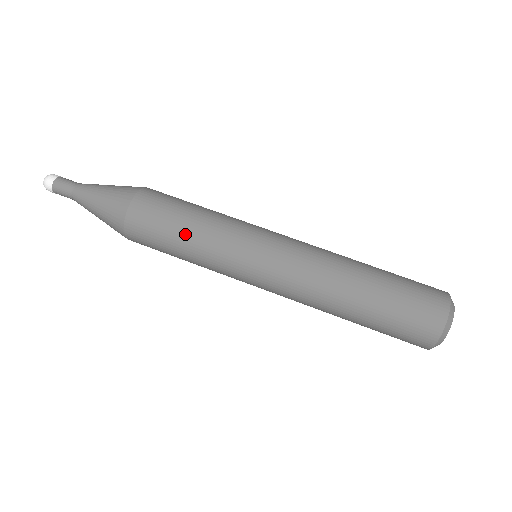
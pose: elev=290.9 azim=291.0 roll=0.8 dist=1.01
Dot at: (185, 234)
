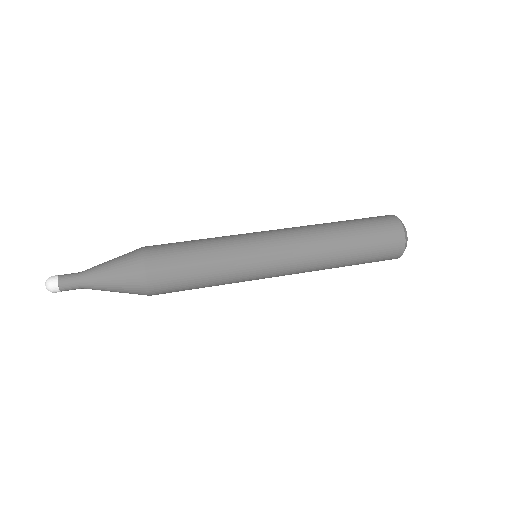
Dot at: (198, 241)
